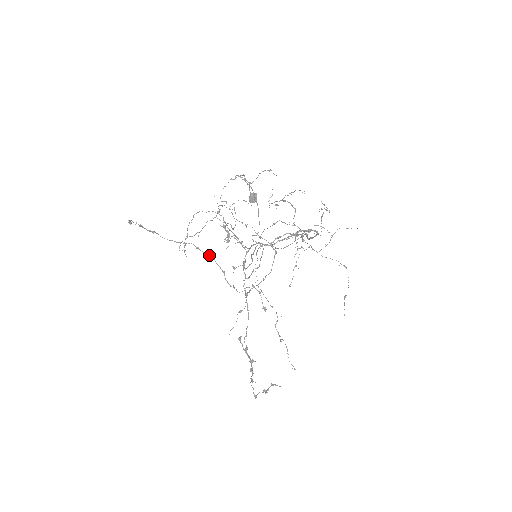
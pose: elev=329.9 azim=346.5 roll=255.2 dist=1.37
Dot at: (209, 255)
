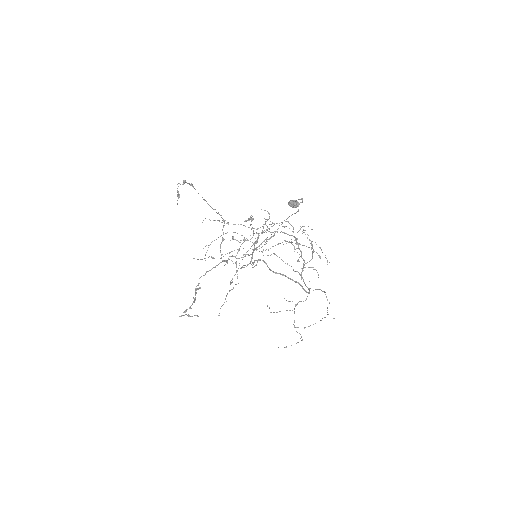
Dot at: (222, 220)
